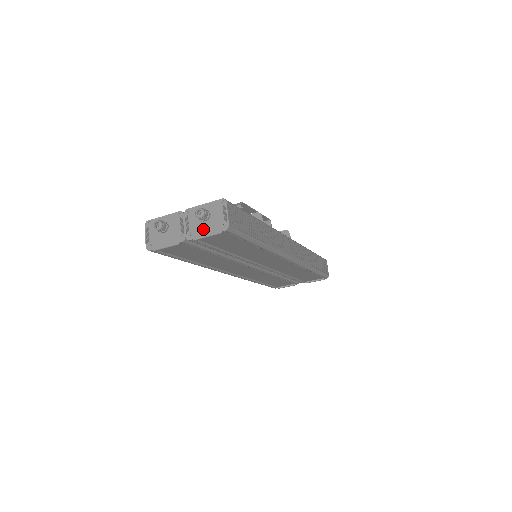
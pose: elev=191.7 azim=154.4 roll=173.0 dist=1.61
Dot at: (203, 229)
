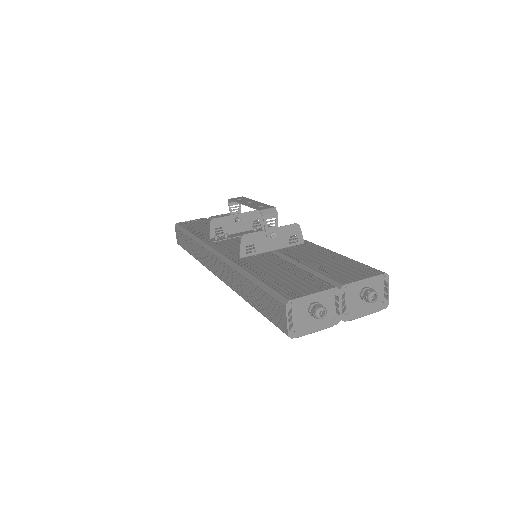
Dot at: (362, 308)
